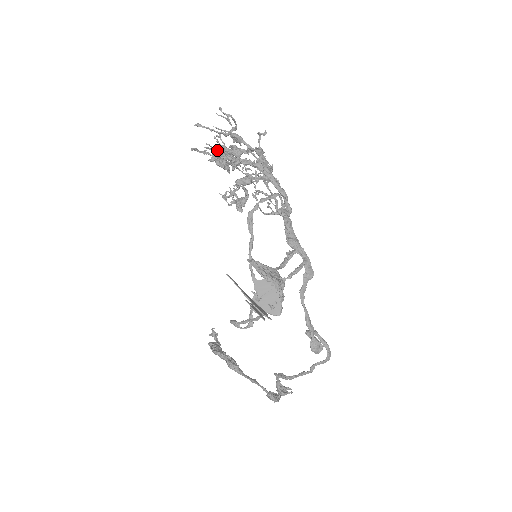
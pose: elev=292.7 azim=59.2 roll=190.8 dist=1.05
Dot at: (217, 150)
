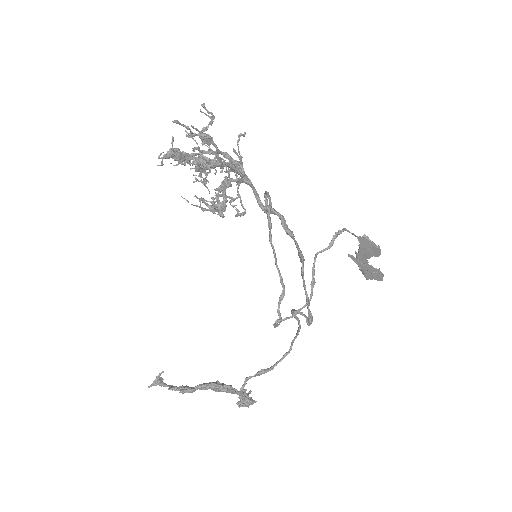
Dot at: occluded
